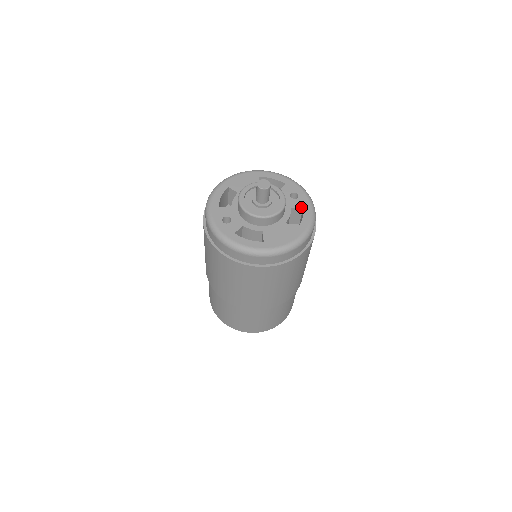
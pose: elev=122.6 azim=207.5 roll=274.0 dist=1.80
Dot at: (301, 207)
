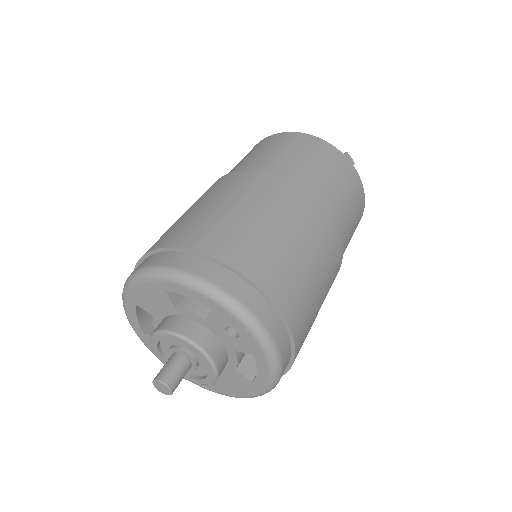
Dot at: (249, 353)
